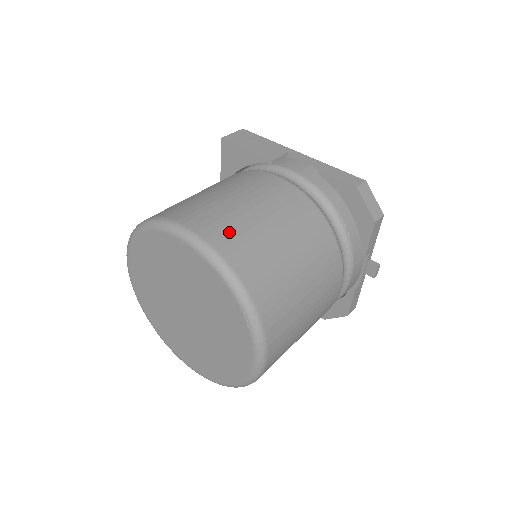
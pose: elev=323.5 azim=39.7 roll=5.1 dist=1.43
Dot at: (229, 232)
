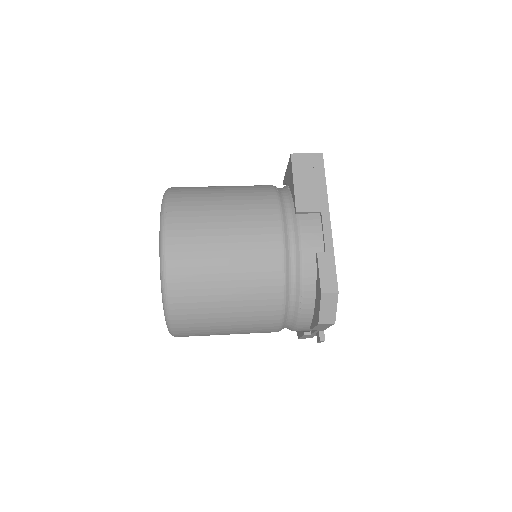
Dot at: (189, 259)
